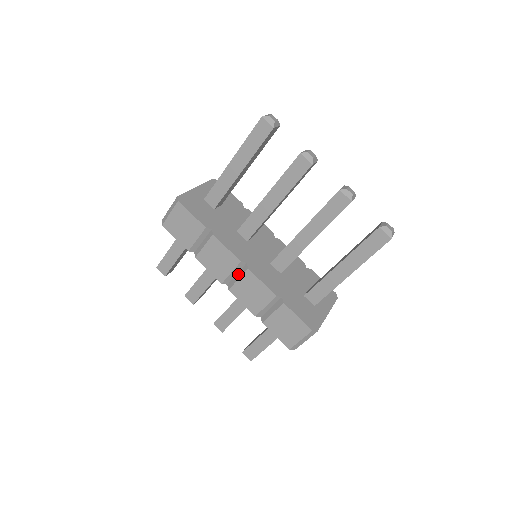
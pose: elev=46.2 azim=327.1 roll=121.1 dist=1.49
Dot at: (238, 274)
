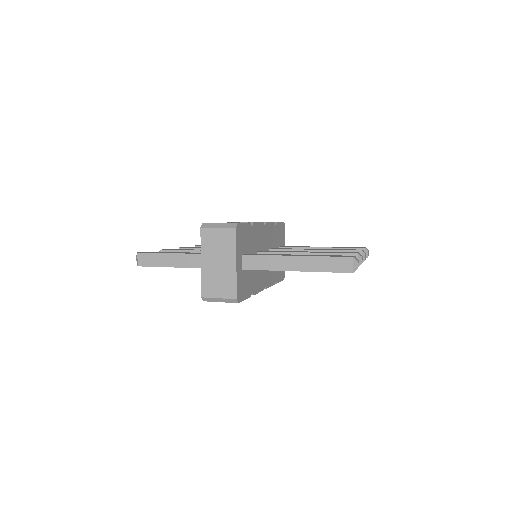
Dot at: occluded
